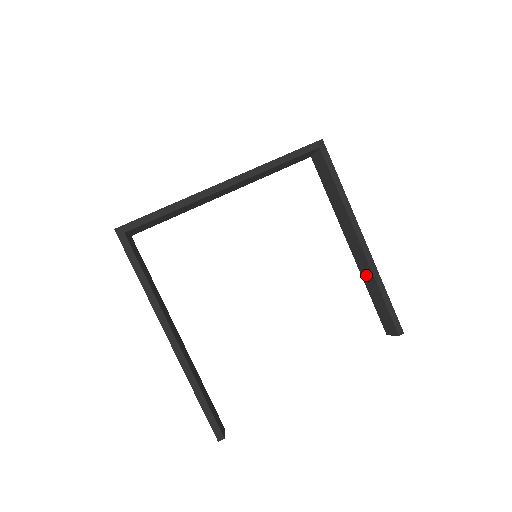
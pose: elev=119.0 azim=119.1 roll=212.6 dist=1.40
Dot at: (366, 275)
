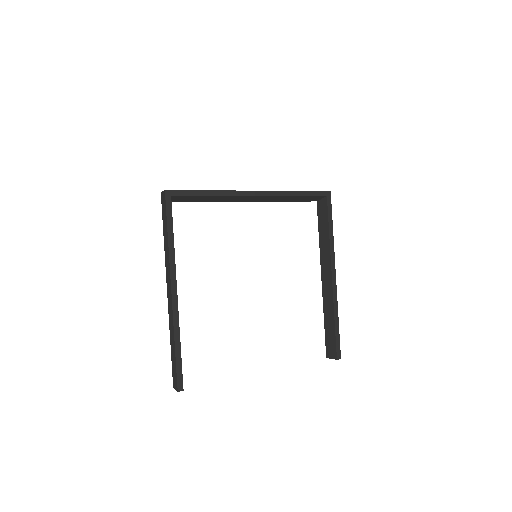
Dot at: (327, 304)
